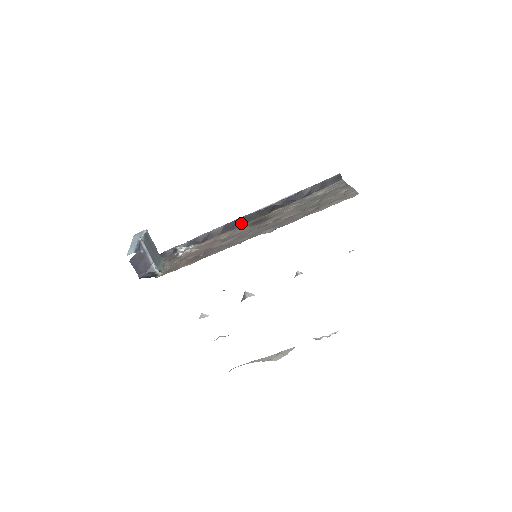
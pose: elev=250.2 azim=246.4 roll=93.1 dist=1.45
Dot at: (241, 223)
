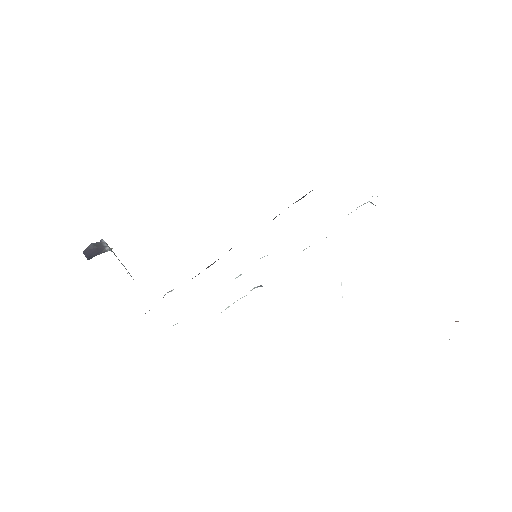
Dot at: occluded
